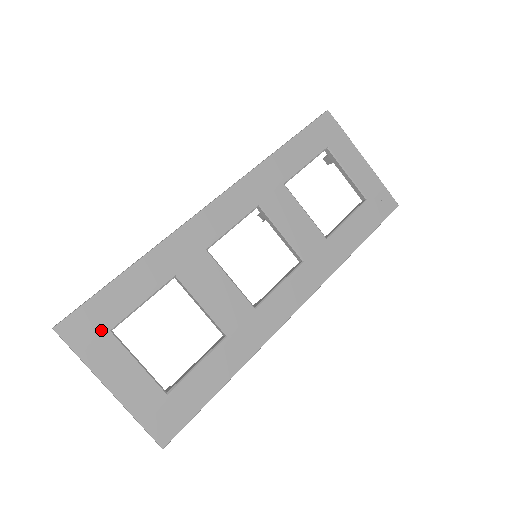
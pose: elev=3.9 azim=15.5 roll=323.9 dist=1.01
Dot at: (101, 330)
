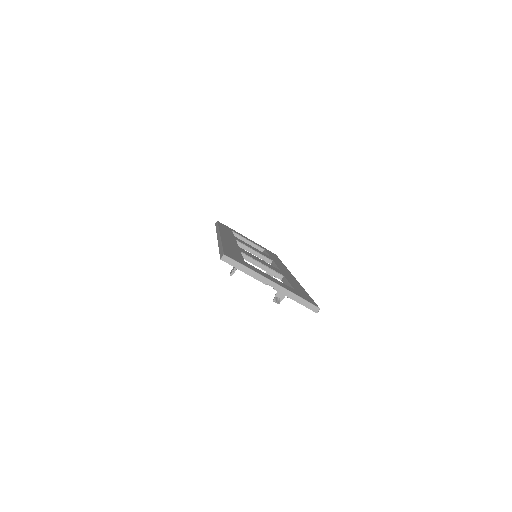
Dot at: (241, 260)
